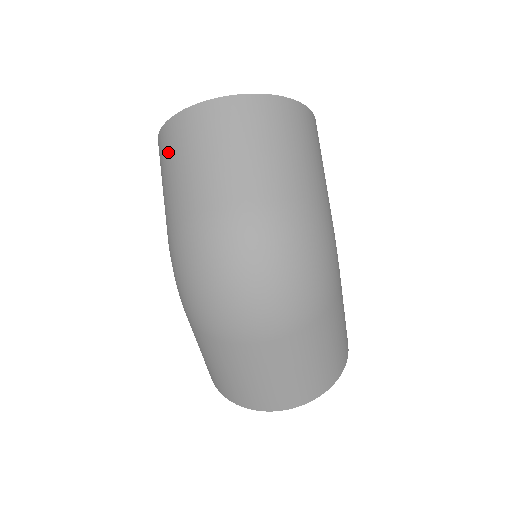
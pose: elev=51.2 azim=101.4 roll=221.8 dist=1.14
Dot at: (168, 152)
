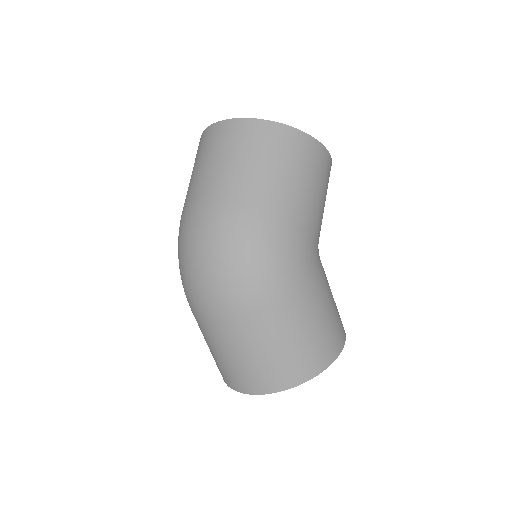
Dot at: occluded
